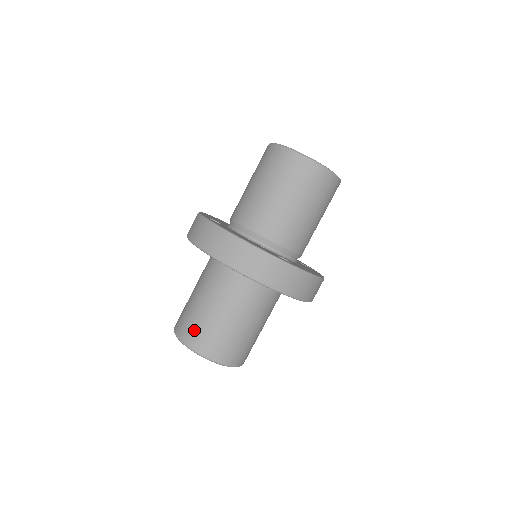
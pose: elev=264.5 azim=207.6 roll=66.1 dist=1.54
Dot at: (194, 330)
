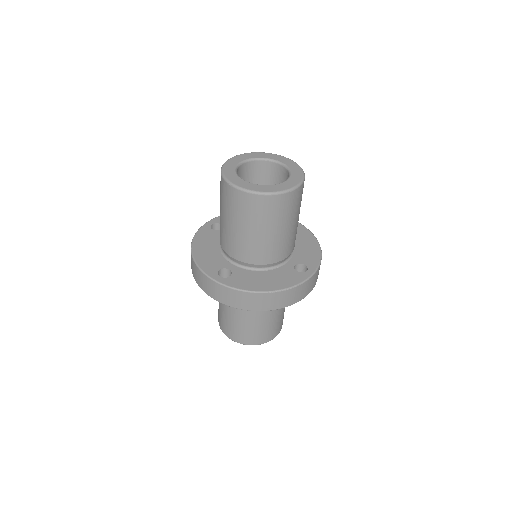
Dot at: (251, 336)
